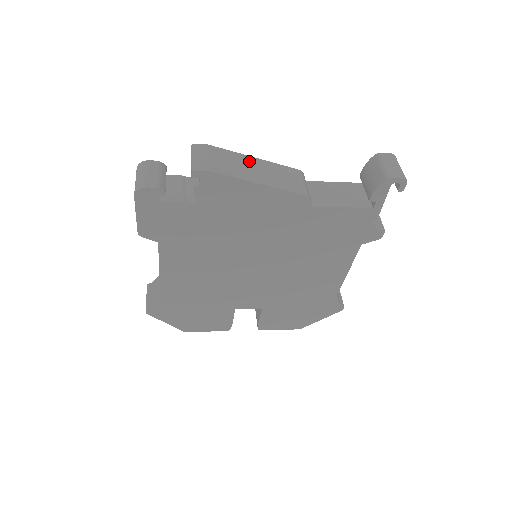
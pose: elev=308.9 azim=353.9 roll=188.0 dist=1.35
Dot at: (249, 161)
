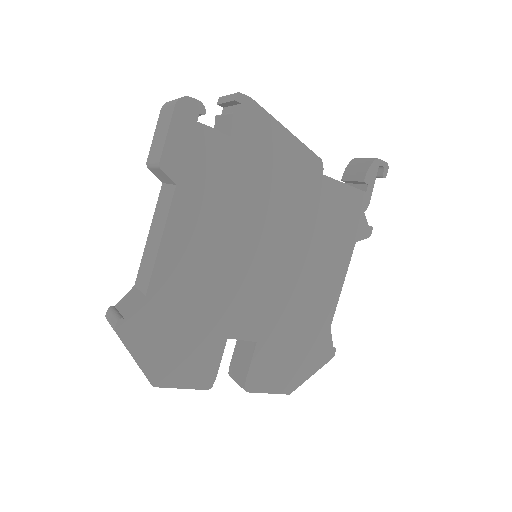
Dot at: occluded
